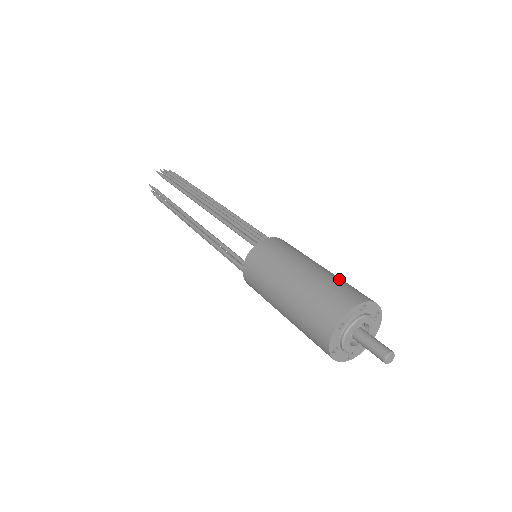
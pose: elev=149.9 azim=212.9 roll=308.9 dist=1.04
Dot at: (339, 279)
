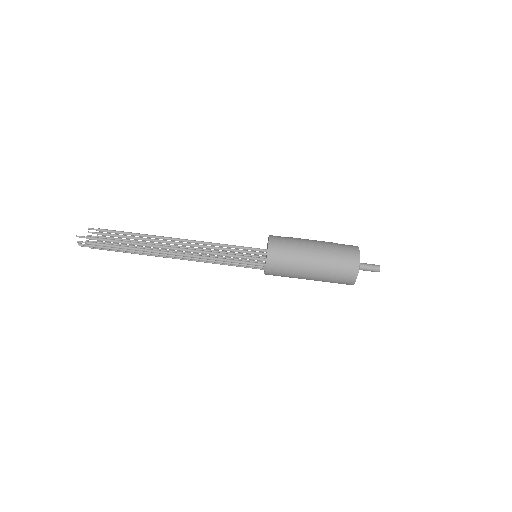
Dot at: (330, 273)
